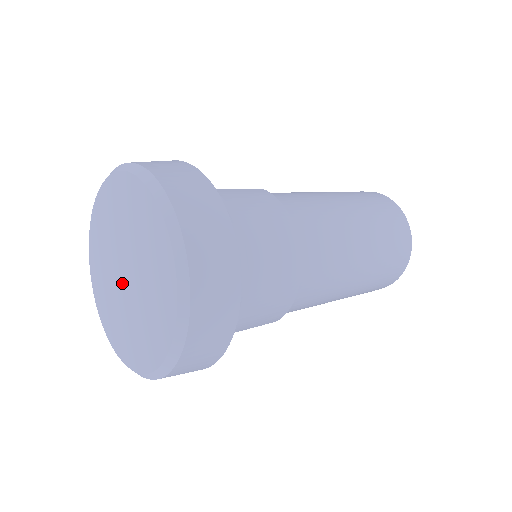
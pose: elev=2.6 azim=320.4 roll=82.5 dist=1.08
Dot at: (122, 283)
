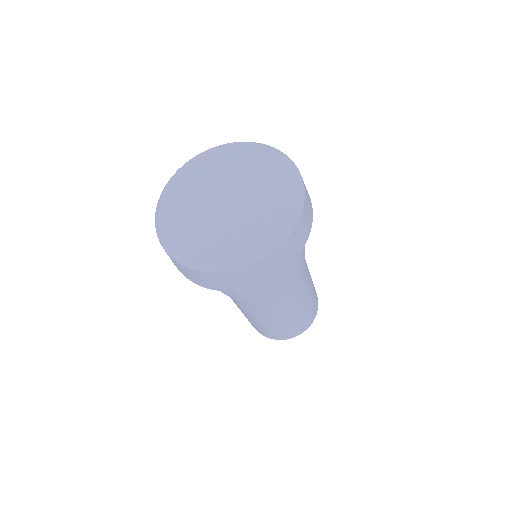
Dot at: (219, 207)
